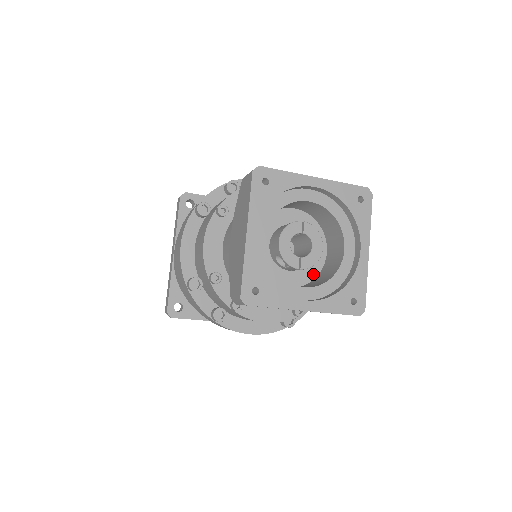
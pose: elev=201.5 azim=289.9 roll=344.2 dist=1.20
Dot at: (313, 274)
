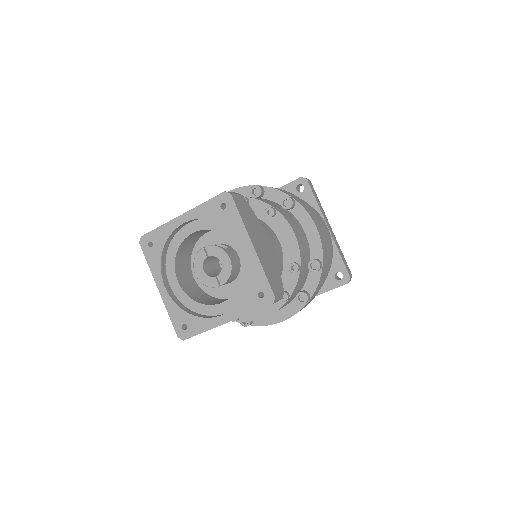
Dot at: occluded
